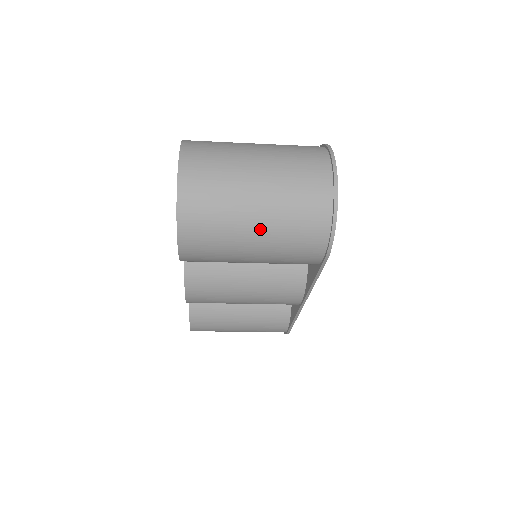
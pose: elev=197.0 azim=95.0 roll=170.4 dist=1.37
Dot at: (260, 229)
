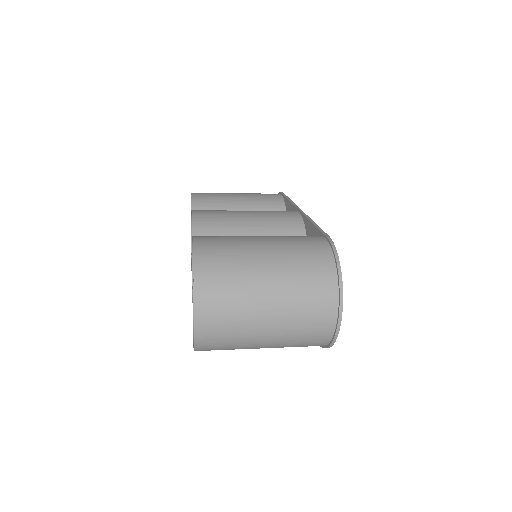
Dot at: occluded
